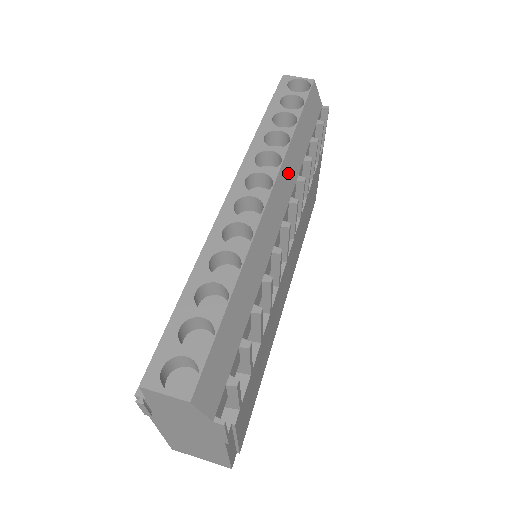
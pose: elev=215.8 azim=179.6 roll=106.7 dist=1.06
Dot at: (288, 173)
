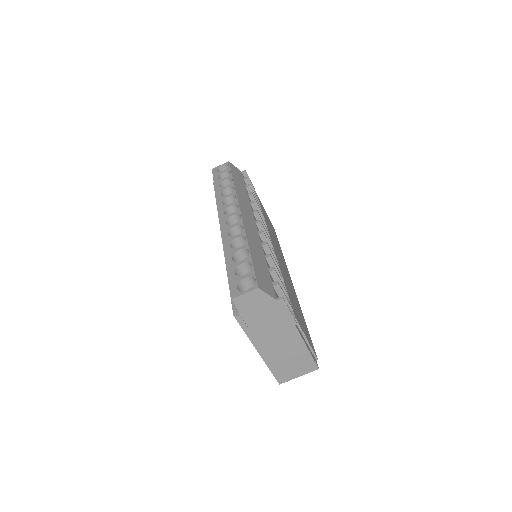
Dot at: (243, 201)
